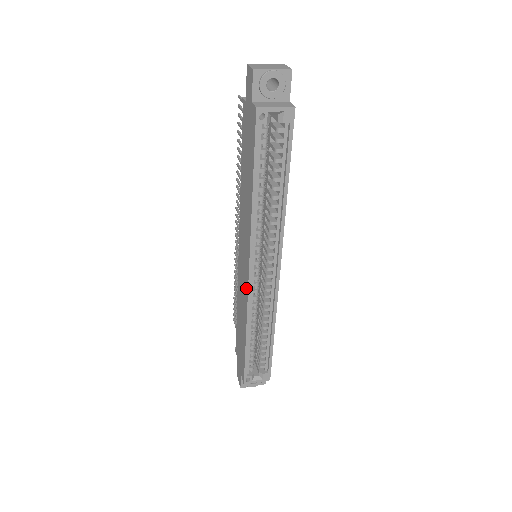
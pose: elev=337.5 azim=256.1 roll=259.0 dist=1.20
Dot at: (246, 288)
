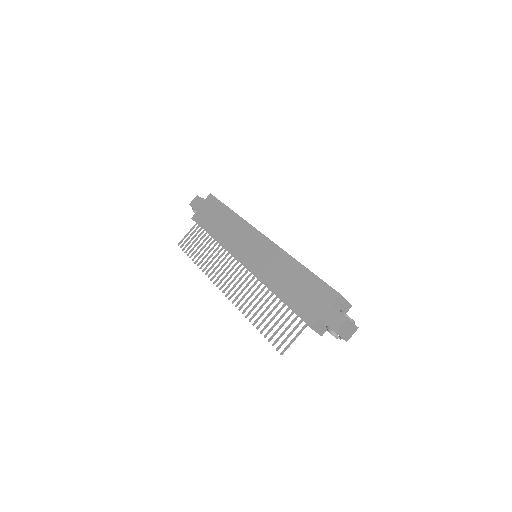
Dot at: (270, 246)
